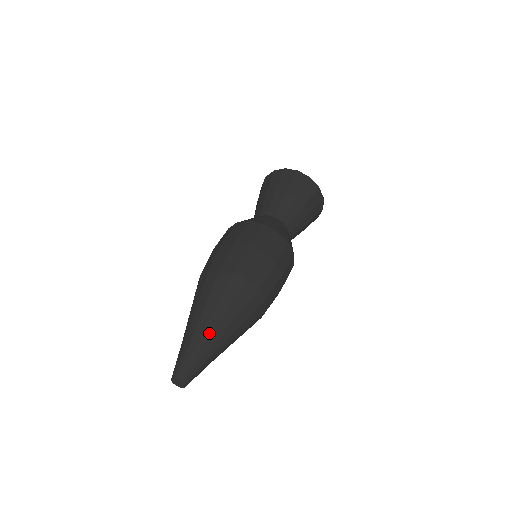
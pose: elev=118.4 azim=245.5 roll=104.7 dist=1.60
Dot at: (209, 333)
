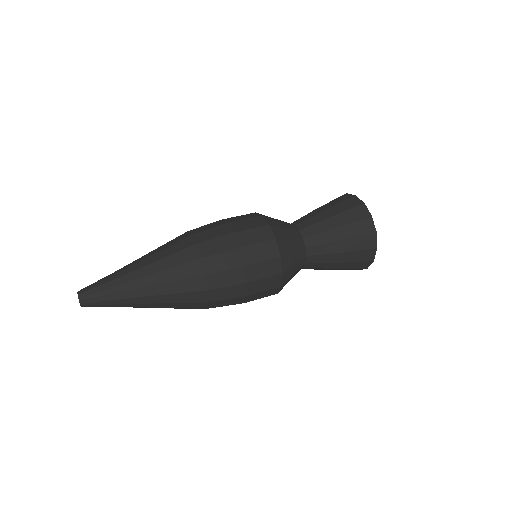
Dot at: (134, 286)
